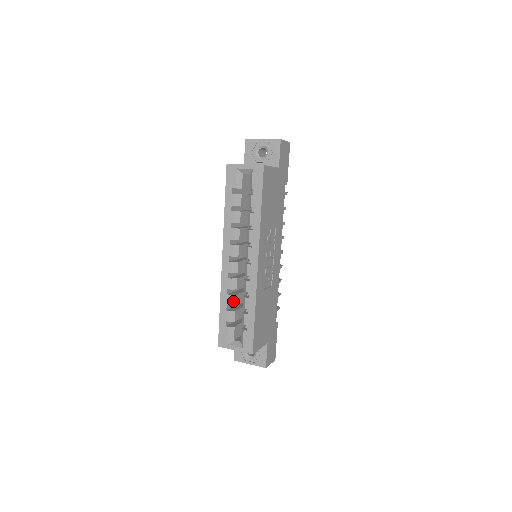
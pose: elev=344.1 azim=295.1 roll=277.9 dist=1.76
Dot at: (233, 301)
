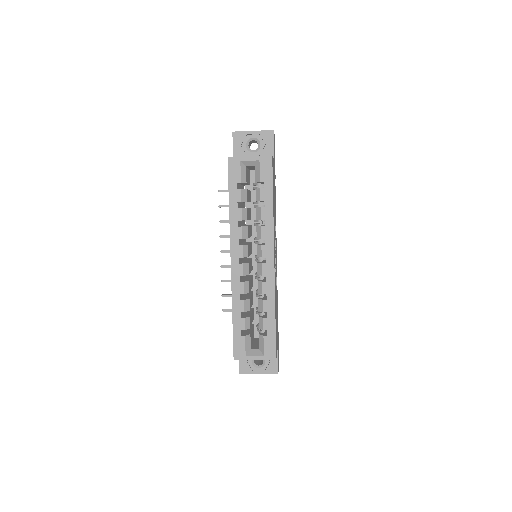
Dot at: (247, 306)
